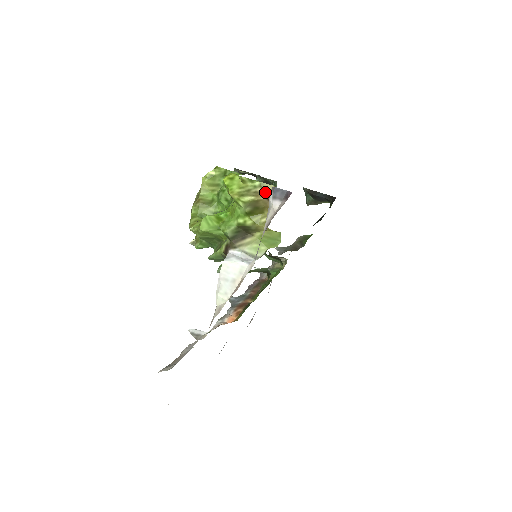
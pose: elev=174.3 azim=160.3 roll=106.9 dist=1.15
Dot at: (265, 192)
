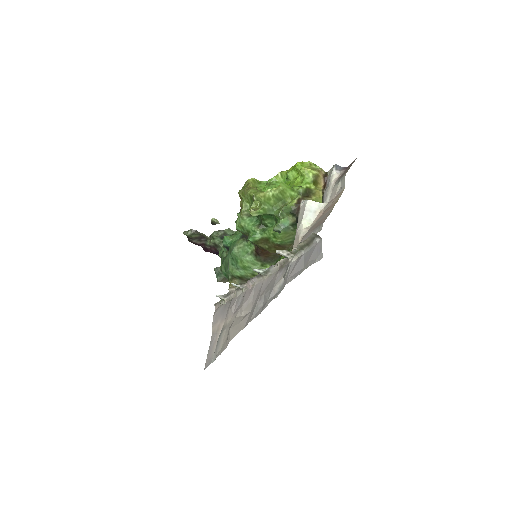
Dot at: (322, 172)
